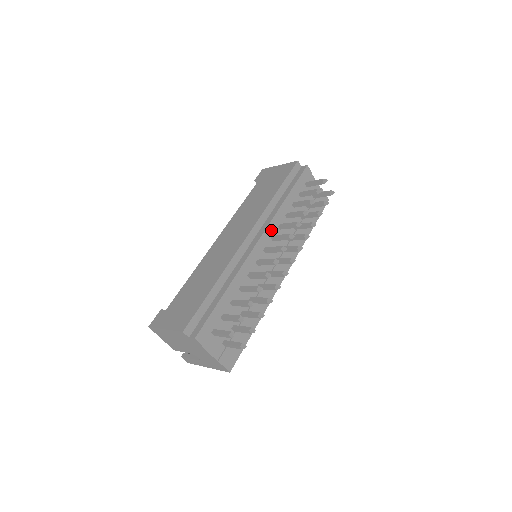
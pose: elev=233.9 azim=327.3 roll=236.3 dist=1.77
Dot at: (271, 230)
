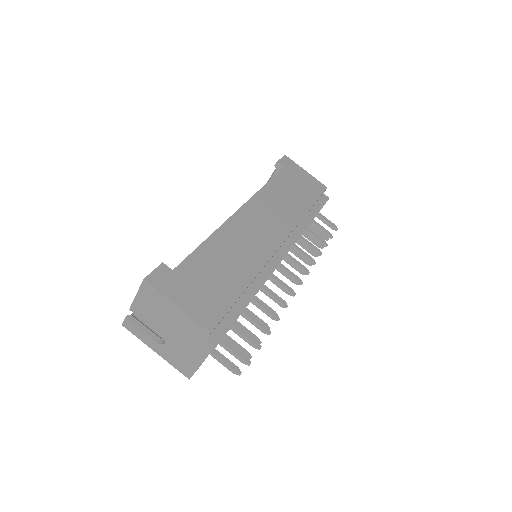
Dot at: occluded
